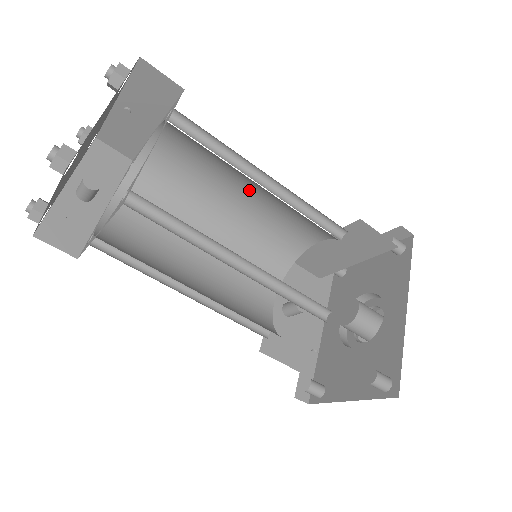
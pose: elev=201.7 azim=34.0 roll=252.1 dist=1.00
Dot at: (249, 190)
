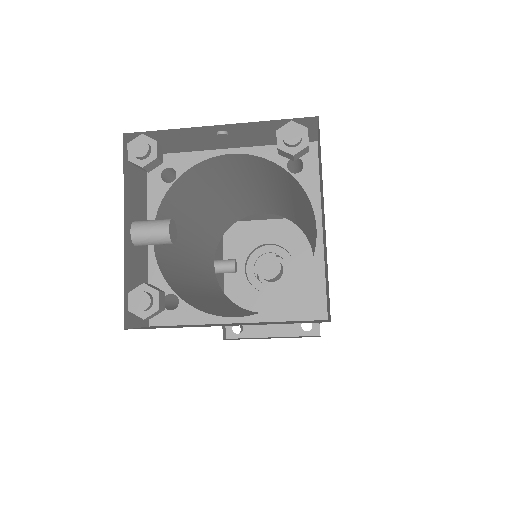
Dot at: (258, 191)
